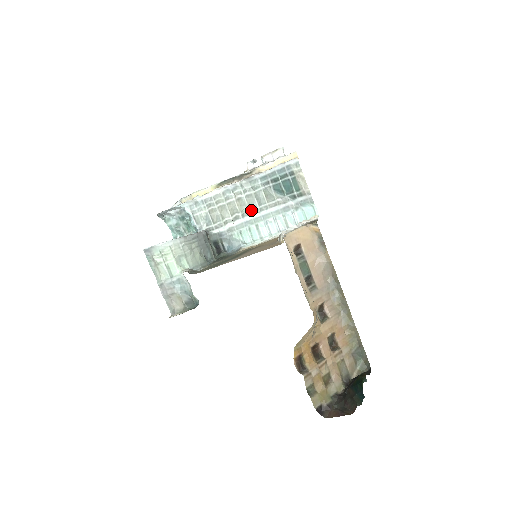
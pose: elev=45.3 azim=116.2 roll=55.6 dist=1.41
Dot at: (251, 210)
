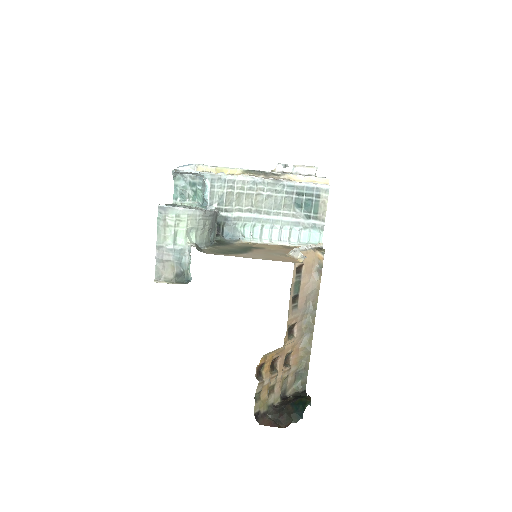
Dot at: (265, 210)
